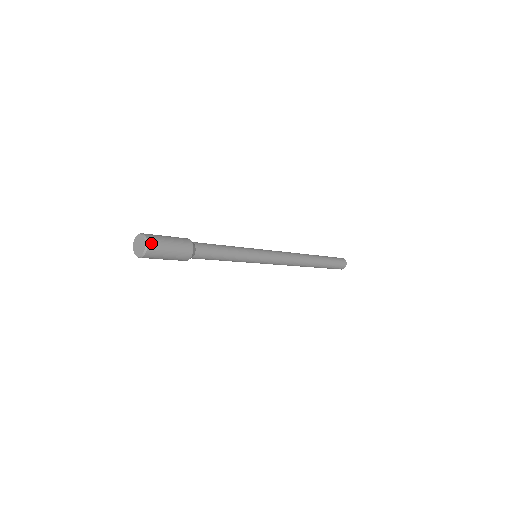
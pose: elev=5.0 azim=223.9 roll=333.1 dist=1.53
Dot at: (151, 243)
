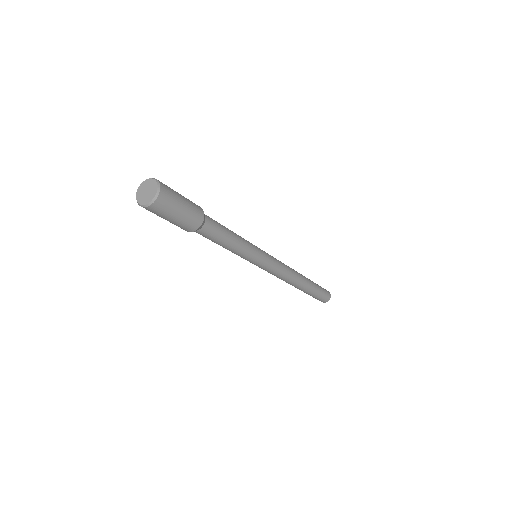
Dot at: (160, 201)
